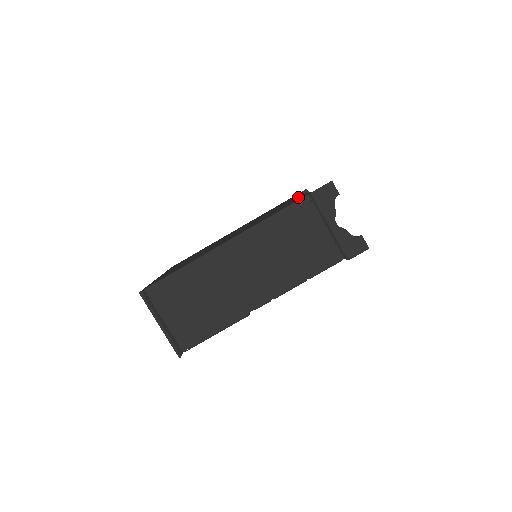
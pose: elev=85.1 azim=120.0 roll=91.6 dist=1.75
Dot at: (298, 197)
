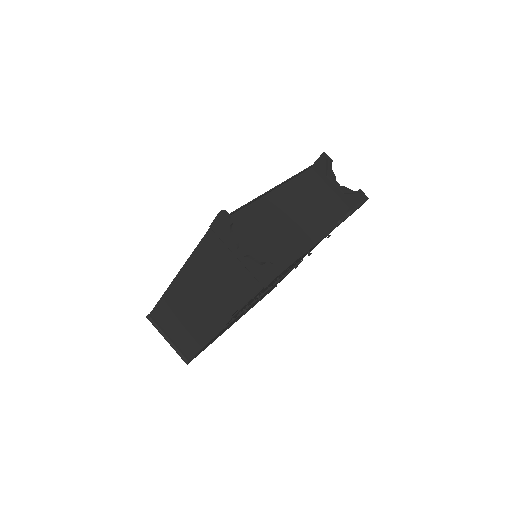
Dot at: occluded
